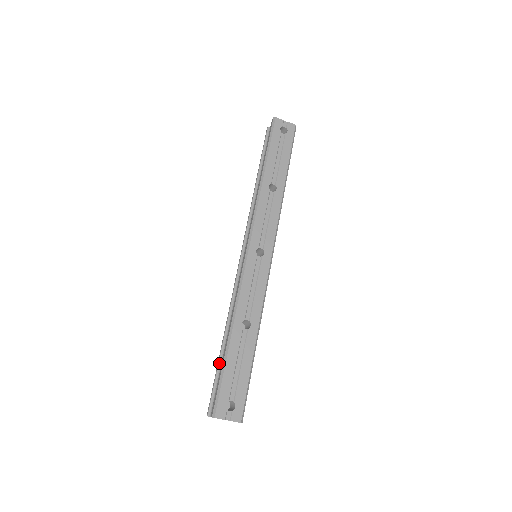
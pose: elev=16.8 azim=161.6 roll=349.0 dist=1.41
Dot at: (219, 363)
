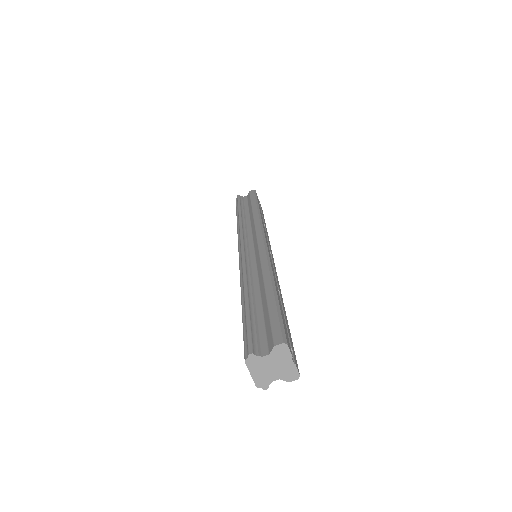
Dot at: (250, 310)
